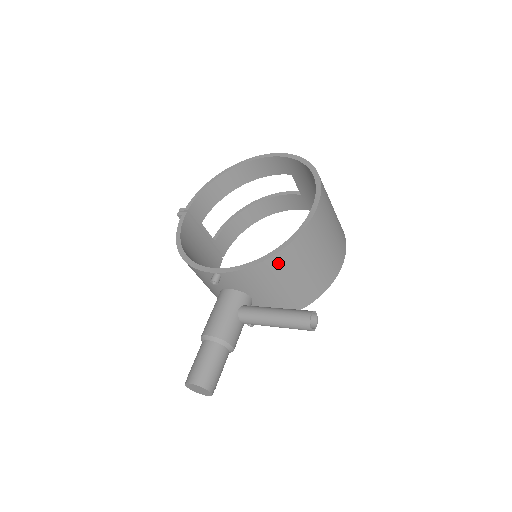
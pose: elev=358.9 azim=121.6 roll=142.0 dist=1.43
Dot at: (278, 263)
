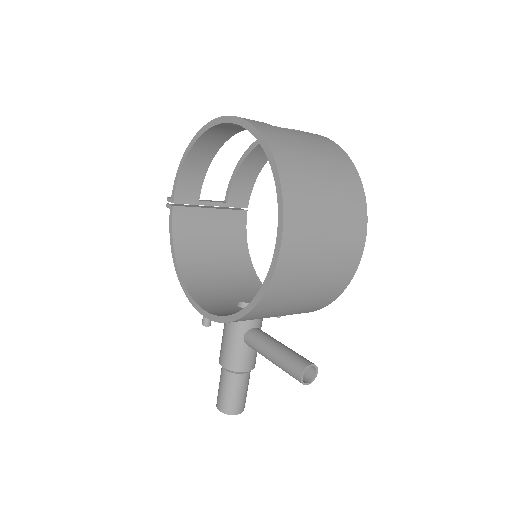
Dot at: (256, 314)
